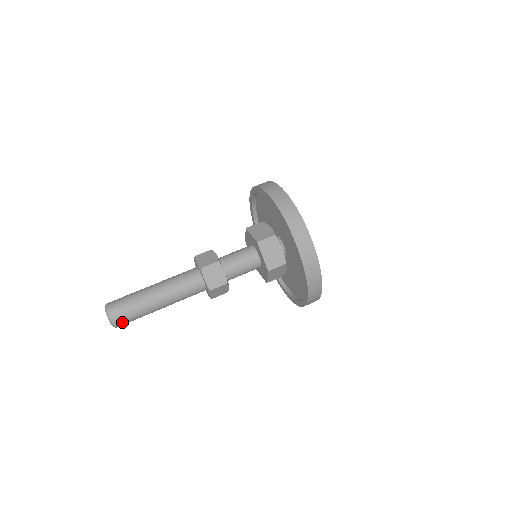
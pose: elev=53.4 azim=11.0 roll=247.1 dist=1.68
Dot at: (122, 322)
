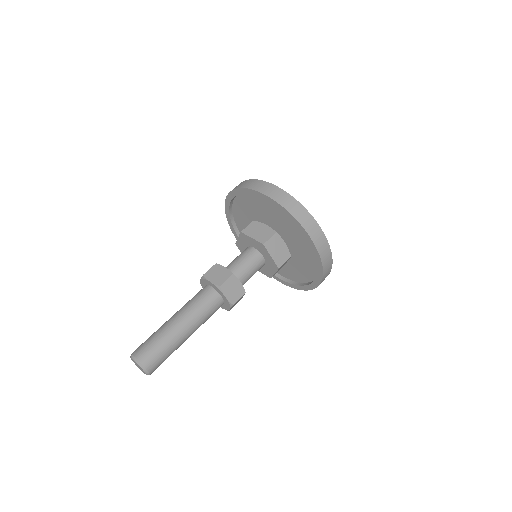
Dot at: (156, 367)
